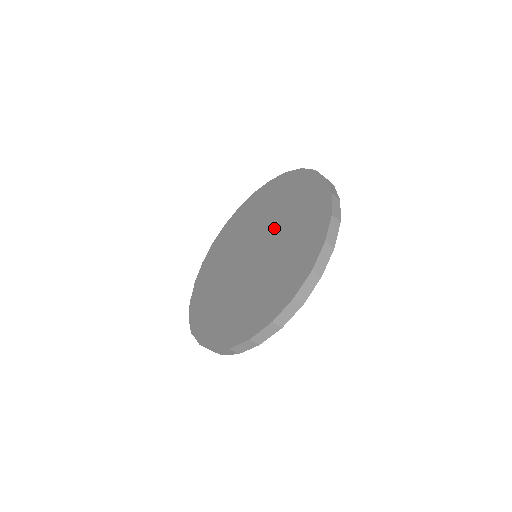
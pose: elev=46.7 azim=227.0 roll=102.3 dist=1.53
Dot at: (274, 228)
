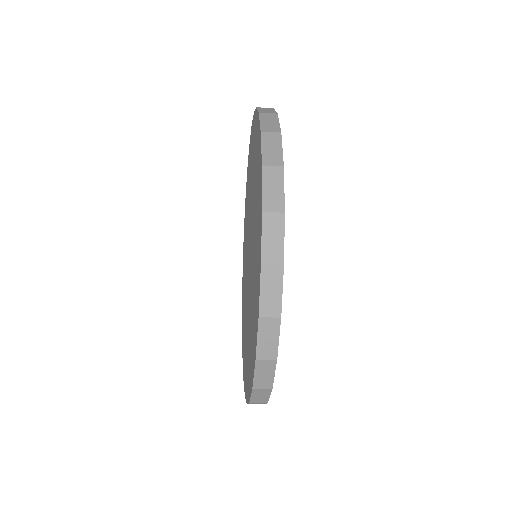
Dot at: occluded
